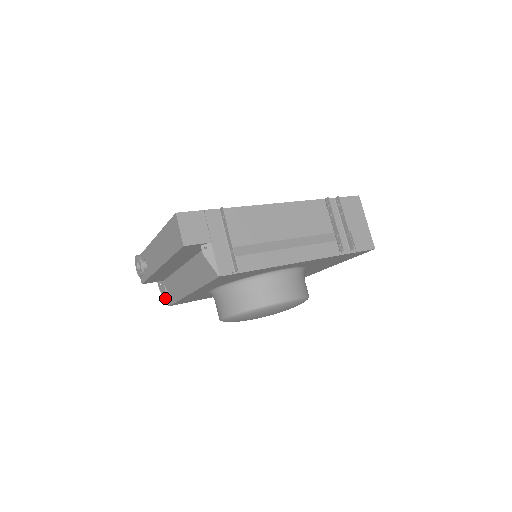
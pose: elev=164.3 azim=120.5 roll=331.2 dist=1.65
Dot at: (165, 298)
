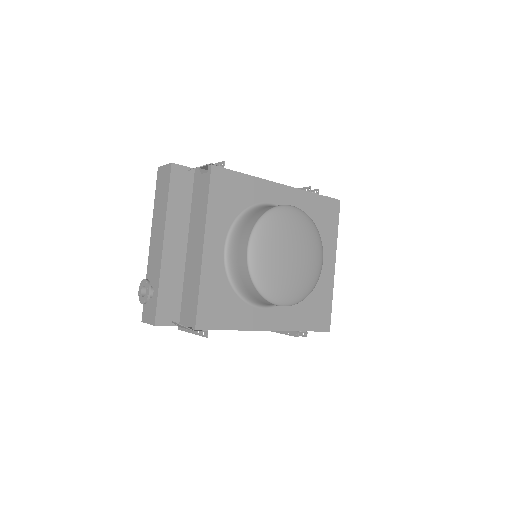
Dot at: (187, 328)
